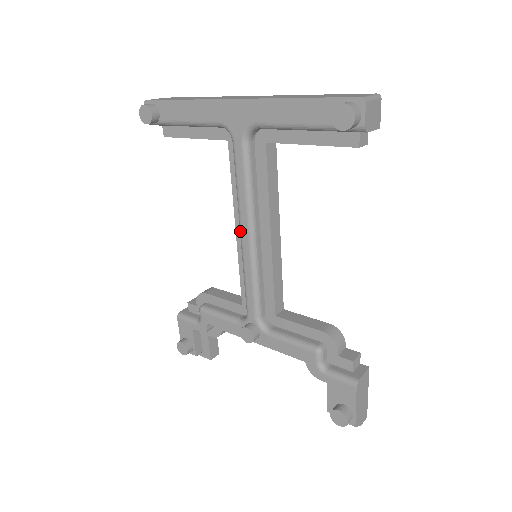
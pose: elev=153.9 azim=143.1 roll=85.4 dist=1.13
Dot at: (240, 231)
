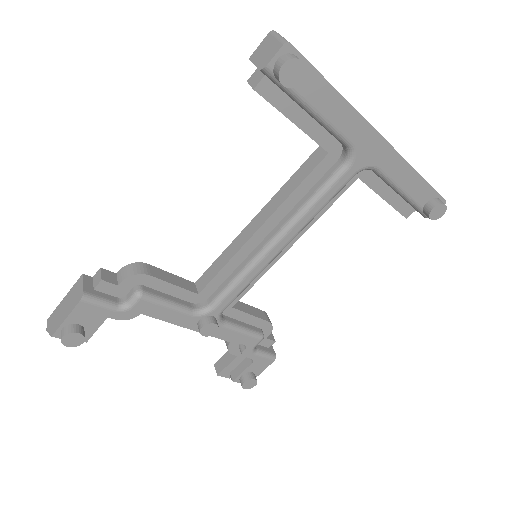
Dot at: (278, 240)
